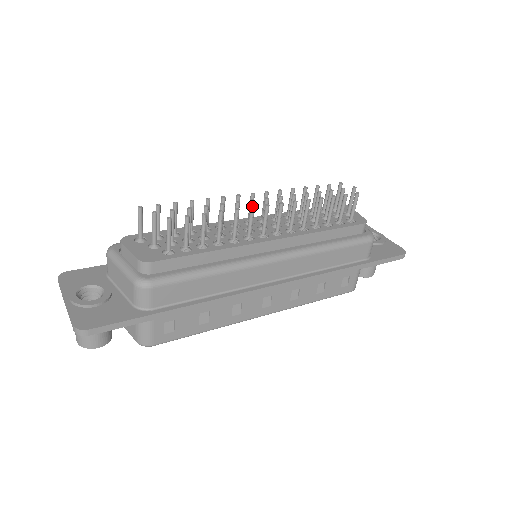
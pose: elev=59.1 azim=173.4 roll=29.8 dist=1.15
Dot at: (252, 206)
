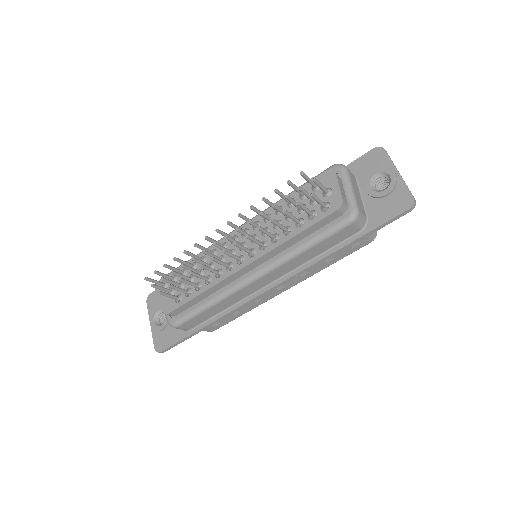
Dot at: (211, 257)
